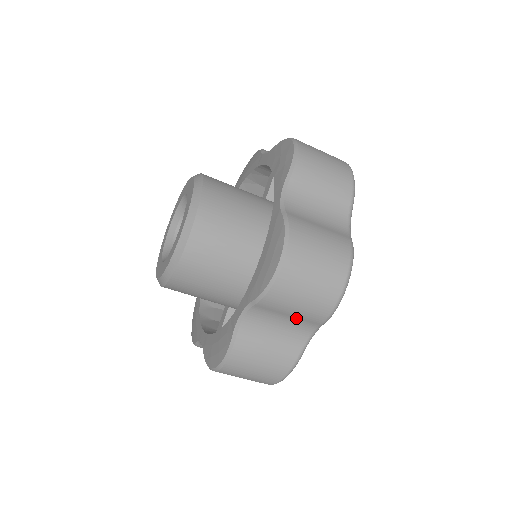
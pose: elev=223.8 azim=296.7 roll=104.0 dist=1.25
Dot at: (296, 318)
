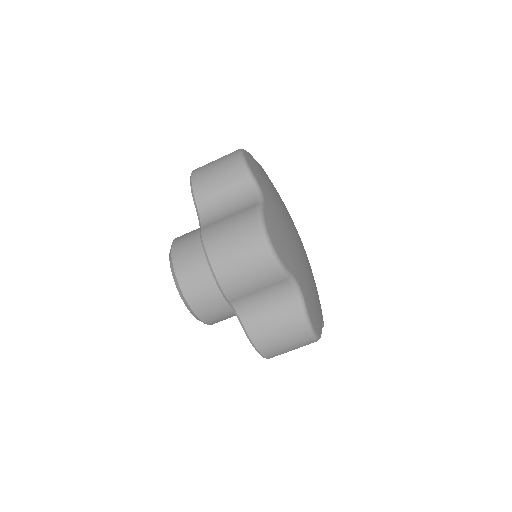
Dot at: (266, 288)
